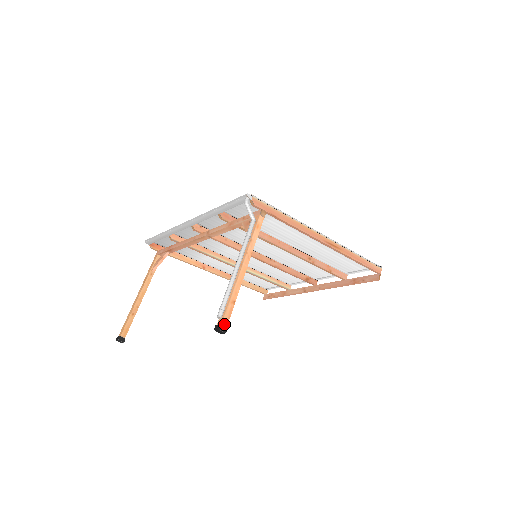
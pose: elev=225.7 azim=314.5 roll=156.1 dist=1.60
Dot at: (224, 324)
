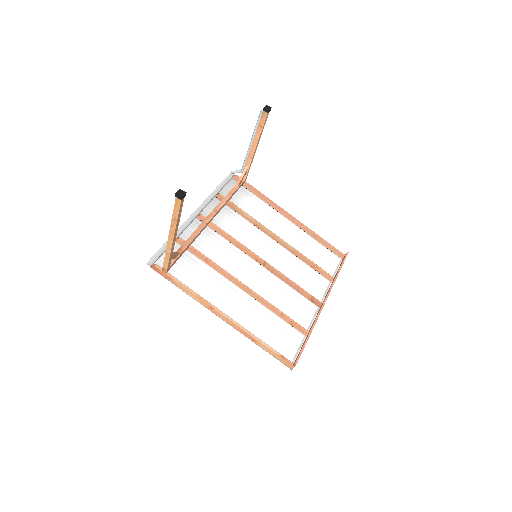
Dot at: occluded
